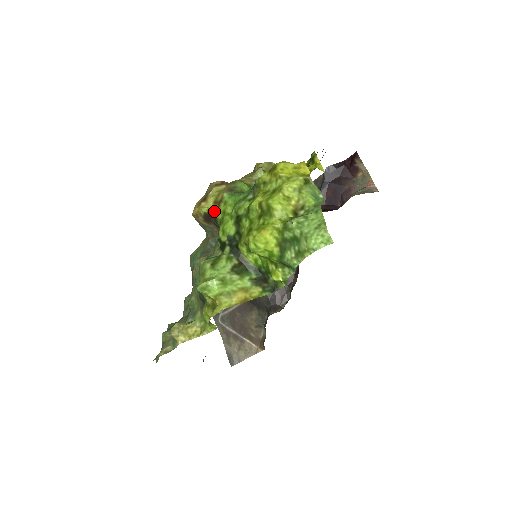
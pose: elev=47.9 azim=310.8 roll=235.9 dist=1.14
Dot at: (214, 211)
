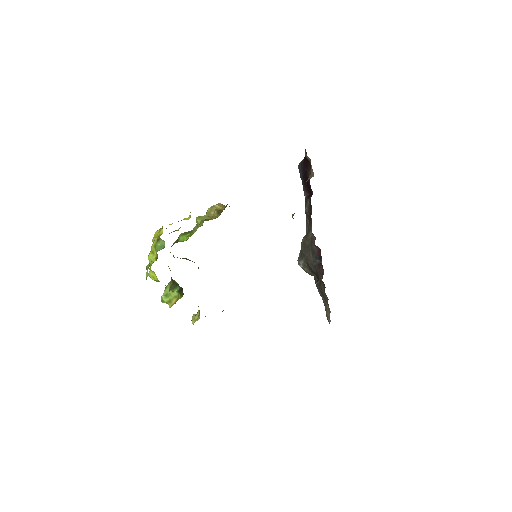
Dot at: (173, 256)
